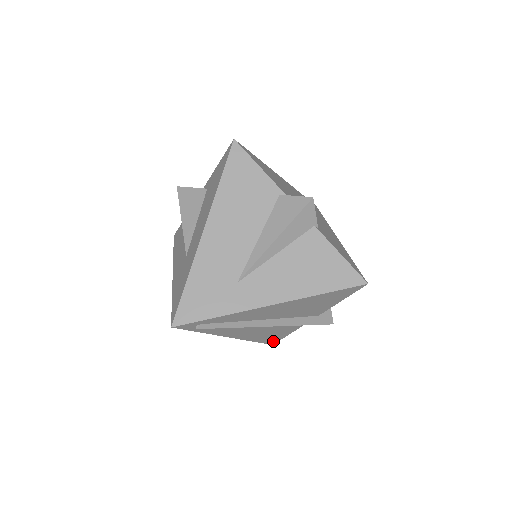
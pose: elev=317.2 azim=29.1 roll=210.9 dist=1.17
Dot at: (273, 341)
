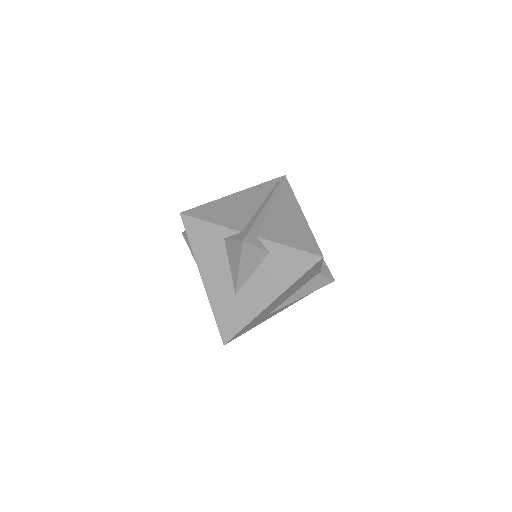
Dot at: occluded
